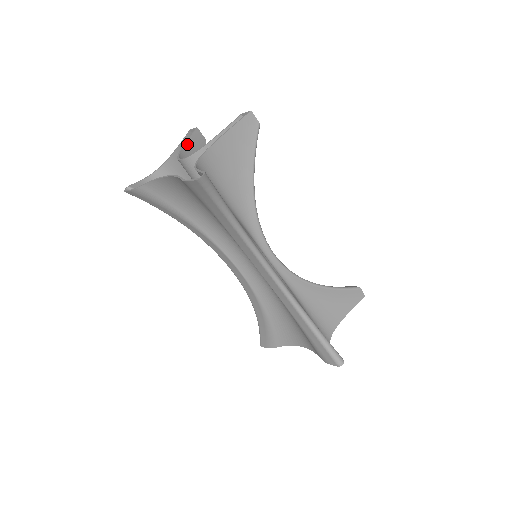
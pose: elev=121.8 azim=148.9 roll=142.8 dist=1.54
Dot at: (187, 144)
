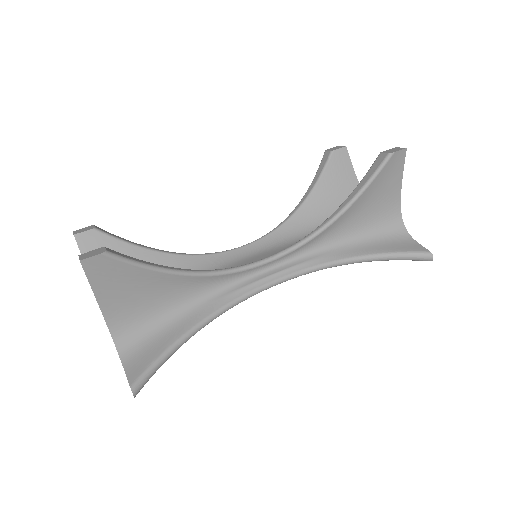
Dot at: occluded
